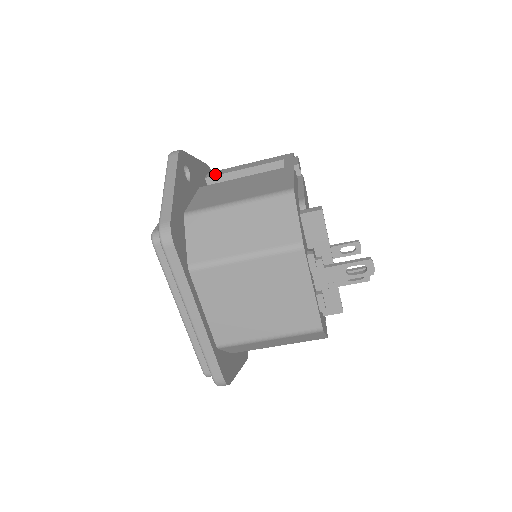
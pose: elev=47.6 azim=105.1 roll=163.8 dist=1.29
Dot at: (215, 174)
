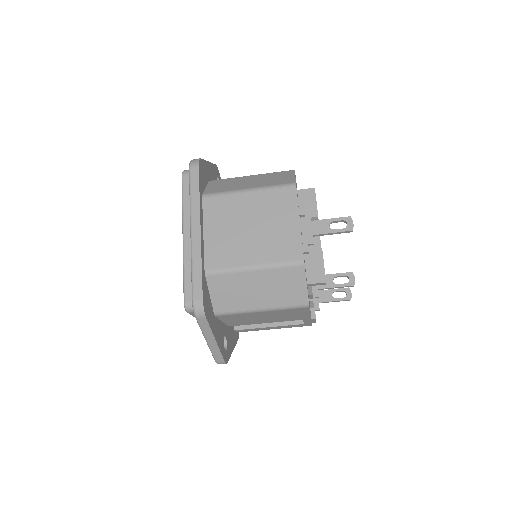
Dot at: occluded
